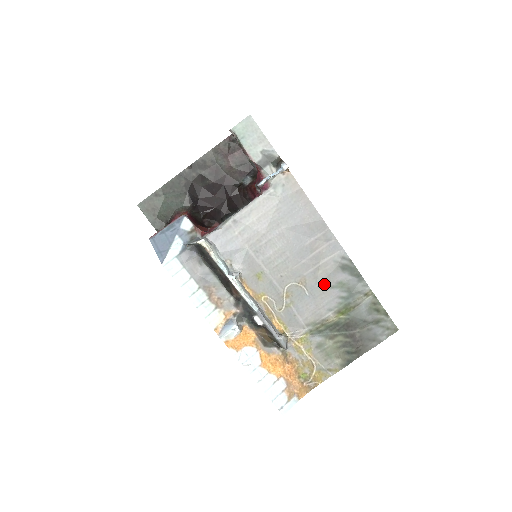
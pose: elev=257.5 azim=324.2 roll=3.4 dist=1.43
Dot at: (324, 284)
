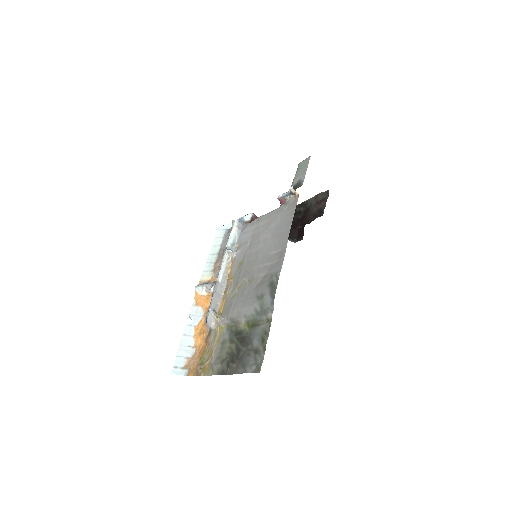
Dot at: (256, 291)
